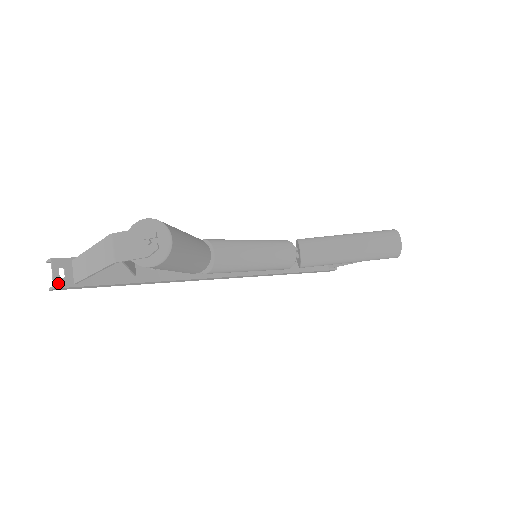
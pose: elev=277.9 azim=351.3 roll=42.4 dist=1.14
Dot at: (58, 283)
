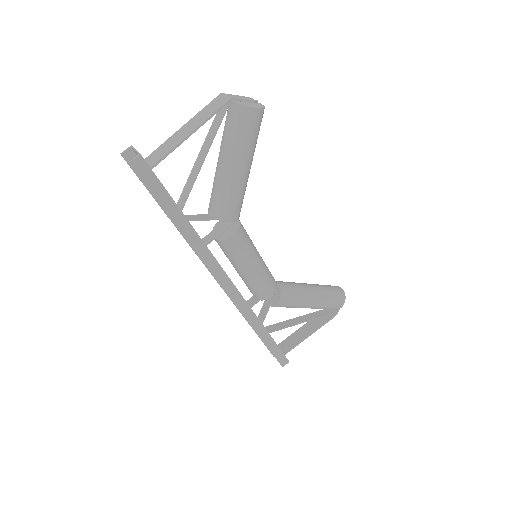
Dot at: (141, 156)
